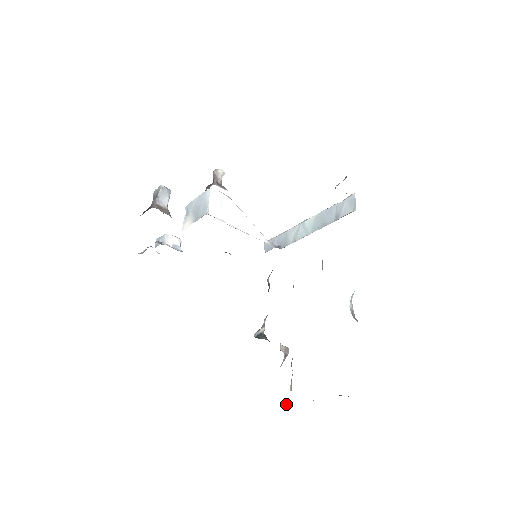
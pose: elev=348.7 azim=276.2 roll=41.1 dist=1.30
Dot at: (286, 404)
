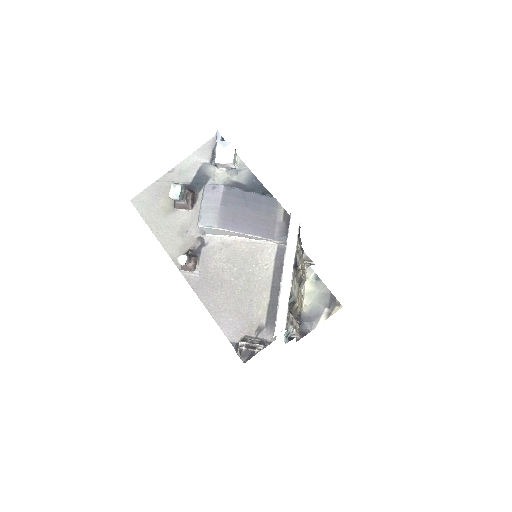
Dot at: (309, 278)
